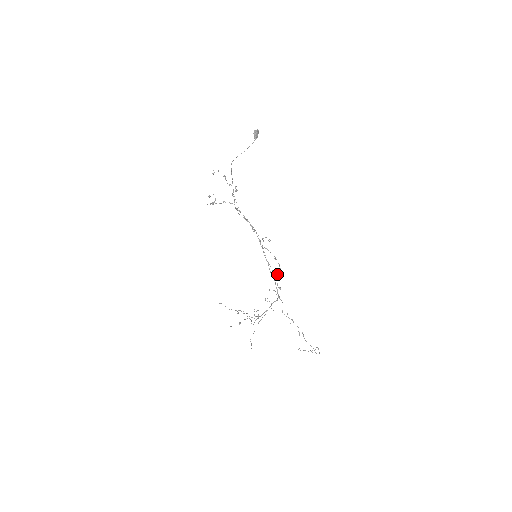
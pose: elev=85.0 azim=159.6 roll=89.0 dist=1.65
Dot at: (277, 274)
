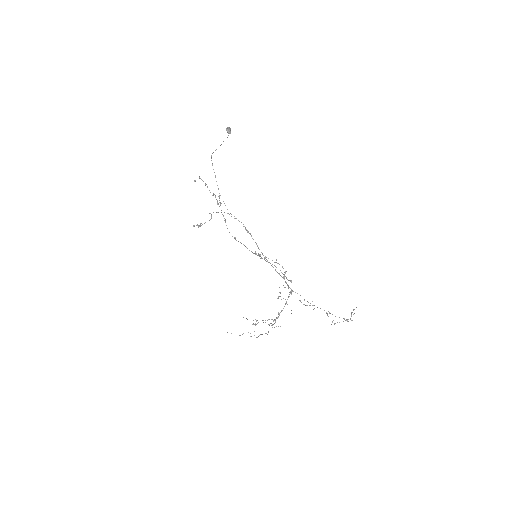
Dot at: (283, 276)
